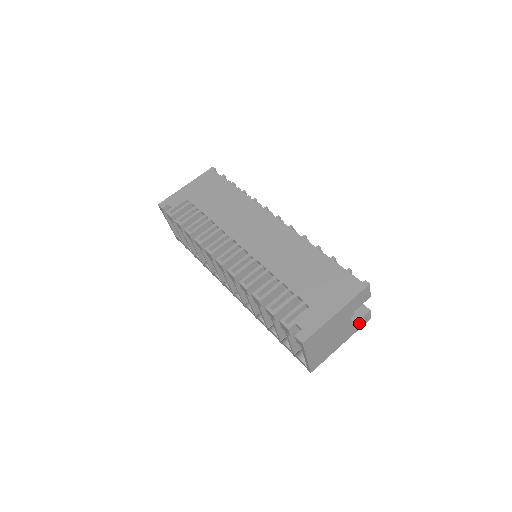
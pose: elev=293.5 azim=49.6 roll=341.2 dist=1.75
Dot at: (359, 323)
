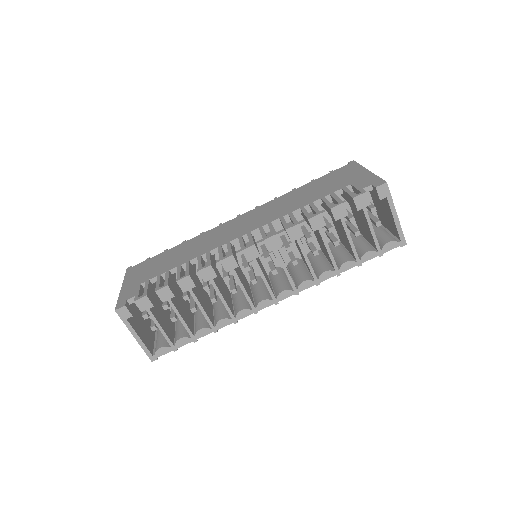
Dot at: occluded
